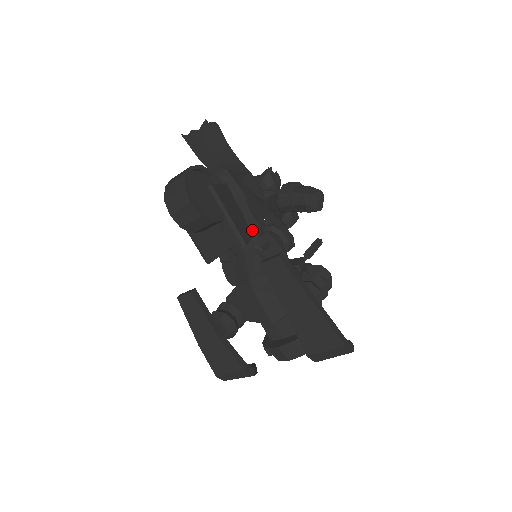
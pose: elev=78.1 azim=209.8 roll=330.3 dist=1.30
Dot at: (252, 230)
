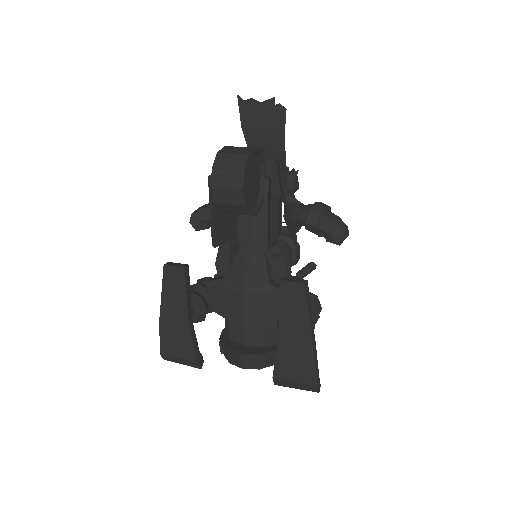
Dot at: (271, 233)
